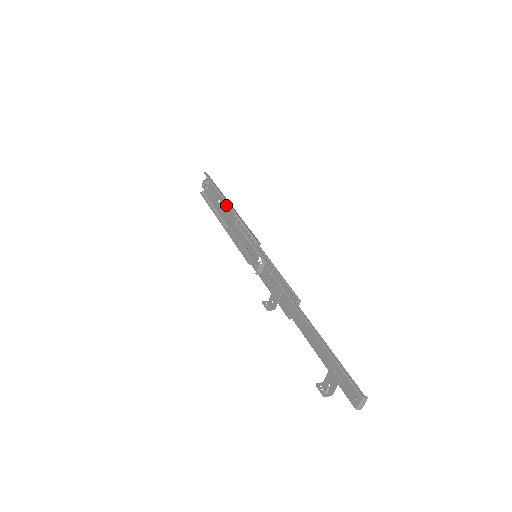
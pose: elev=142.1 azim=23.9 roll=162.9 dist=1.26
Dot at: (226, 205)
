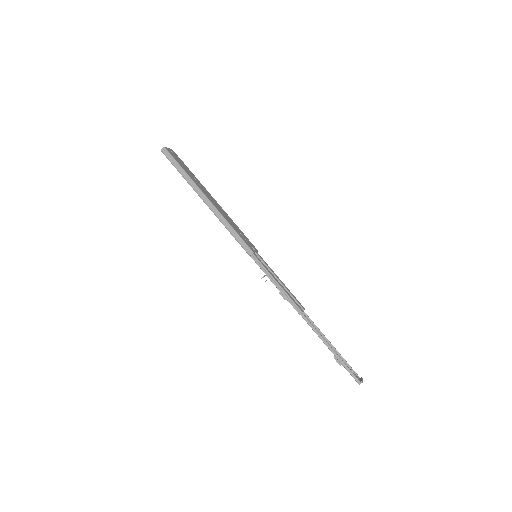
Dot at: (204, 193)
